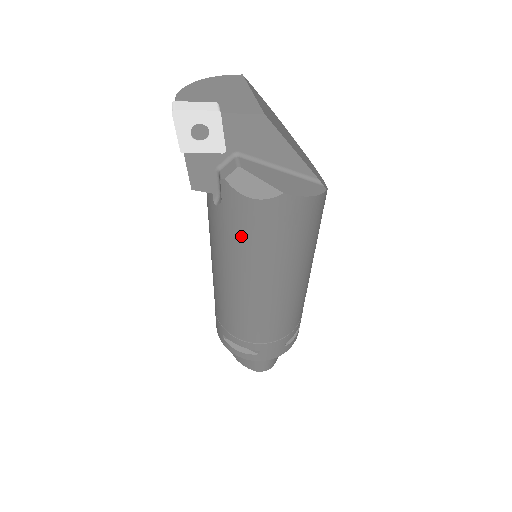
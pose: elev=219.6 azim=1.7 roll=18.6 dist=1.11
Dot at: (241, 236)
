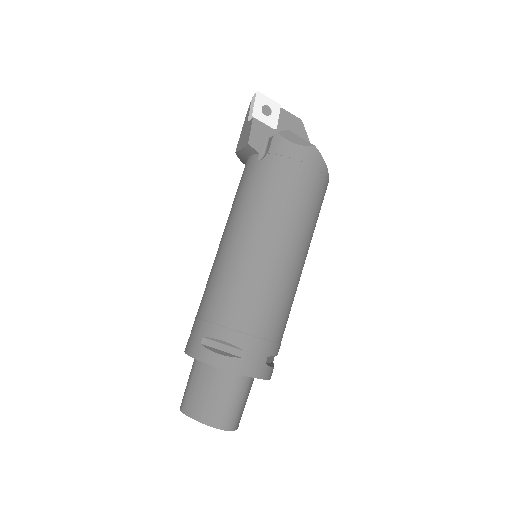
Dot at: (276, 178)
